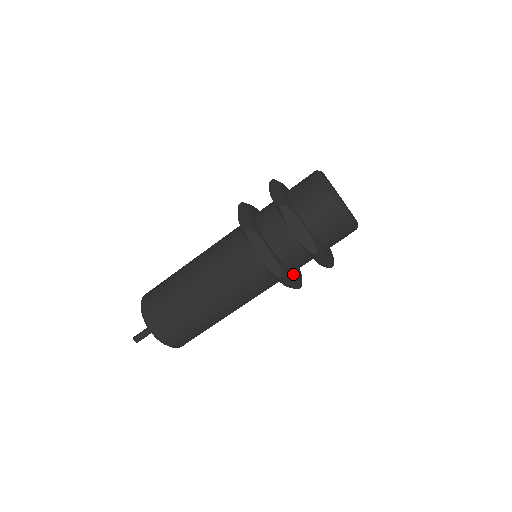
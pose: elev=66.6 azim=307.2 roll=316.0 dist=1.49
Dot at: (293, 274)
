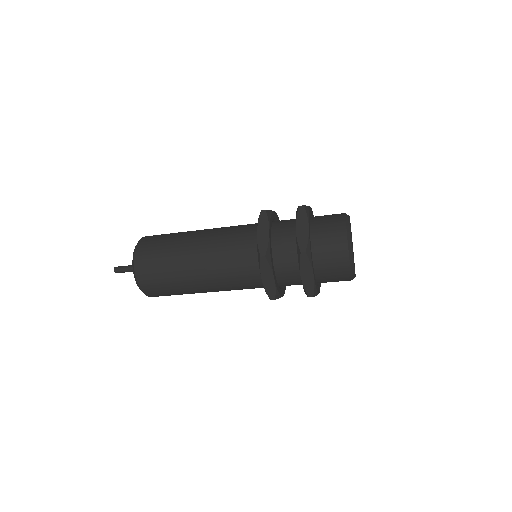
Dot at: (282, 291)
